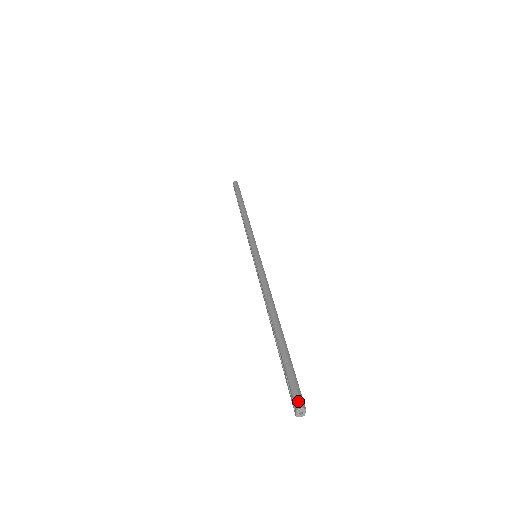
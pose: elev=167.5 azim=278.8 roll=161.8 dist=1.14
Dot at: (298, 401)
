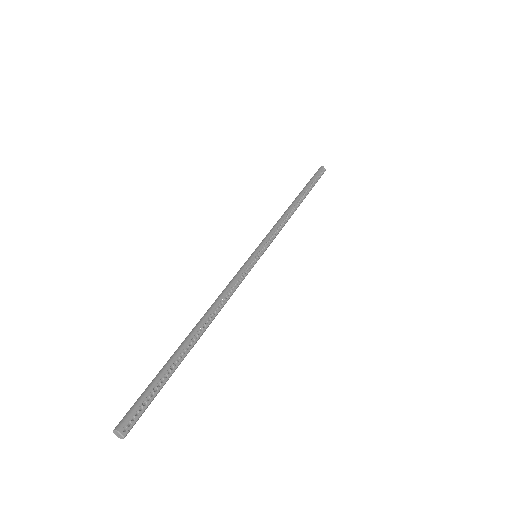
Dot at: (119, 422)
